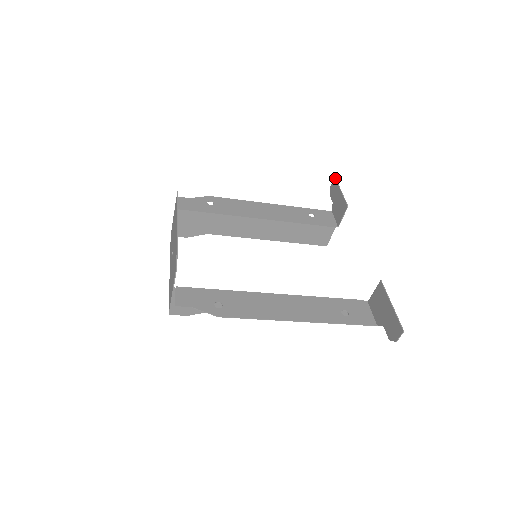
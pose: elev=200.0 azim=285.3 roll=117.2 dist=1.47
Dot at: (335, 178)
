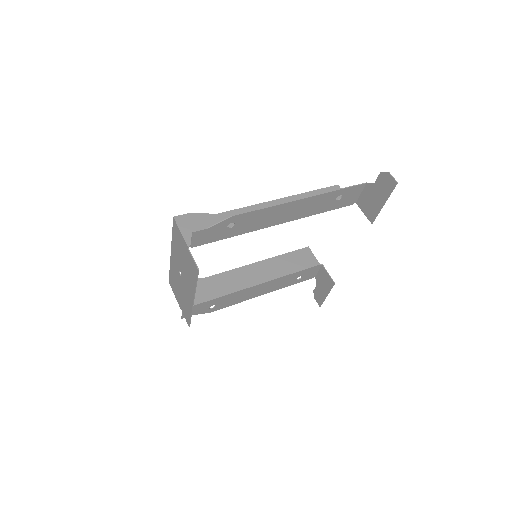
Dot at: occluded
